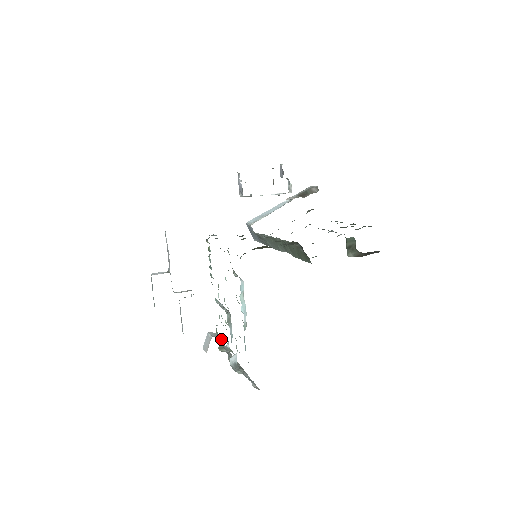
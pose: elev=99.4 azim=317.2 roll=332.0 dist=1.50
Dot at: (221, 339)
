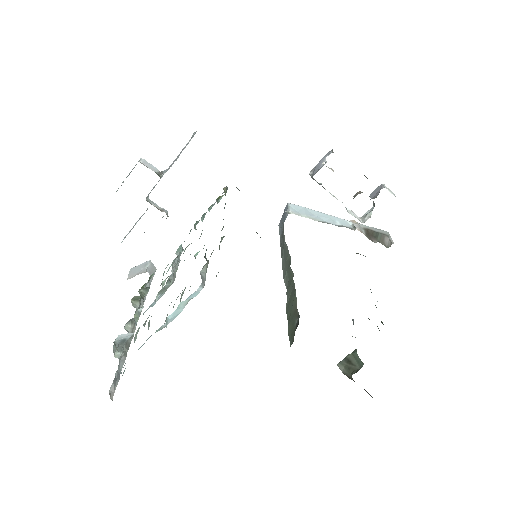
Dot at: (145, 291)
